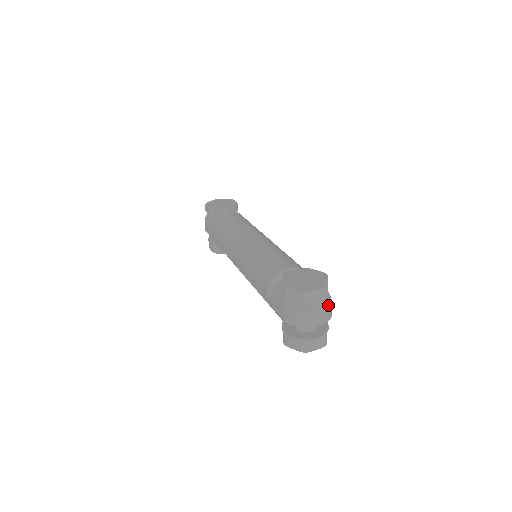
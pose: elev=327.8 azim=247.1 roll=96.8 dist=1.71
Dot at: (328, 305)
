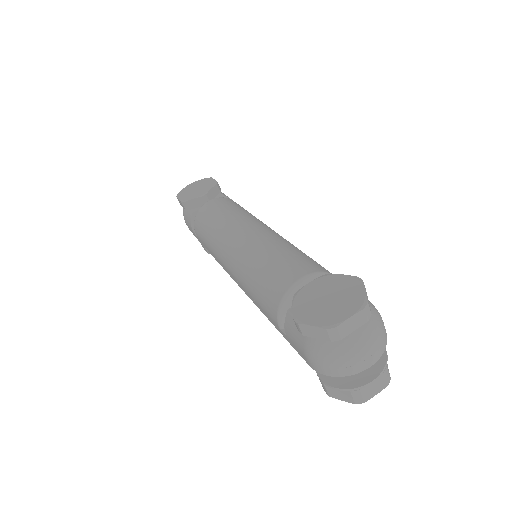
Dot at: (376, 330)
